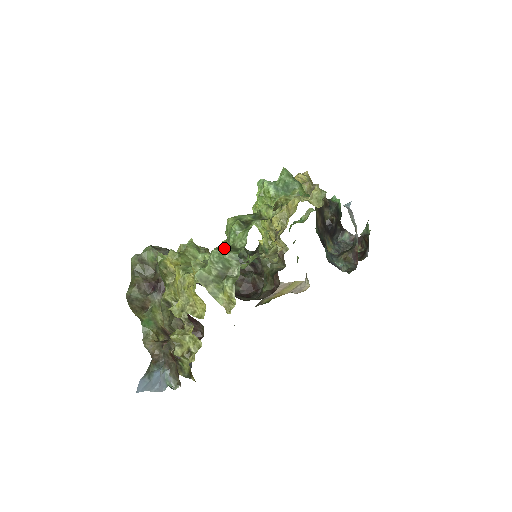
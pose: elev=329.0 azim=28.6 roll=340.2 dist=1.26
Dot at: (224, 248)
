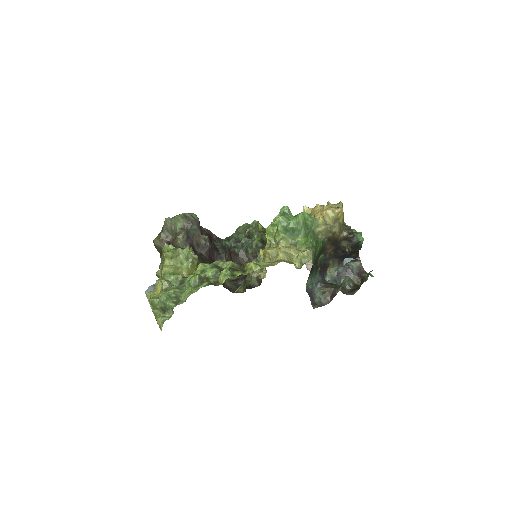
Dot at: (172, 295)
